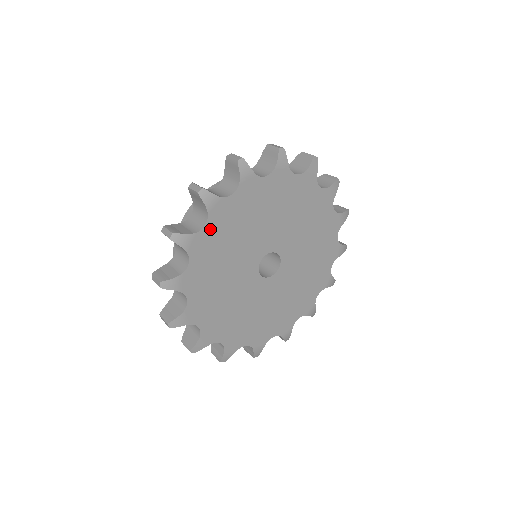
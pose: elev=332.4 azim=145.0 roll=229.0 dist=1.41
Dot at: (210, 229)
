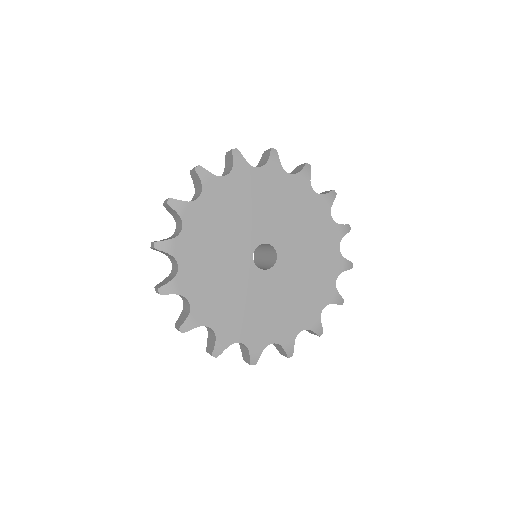
Dot at: (204, 202)
